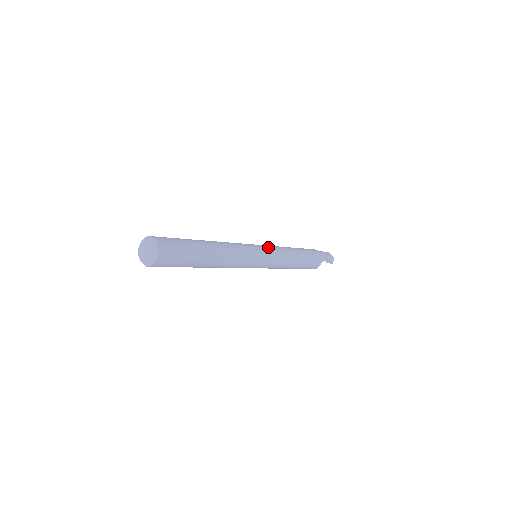
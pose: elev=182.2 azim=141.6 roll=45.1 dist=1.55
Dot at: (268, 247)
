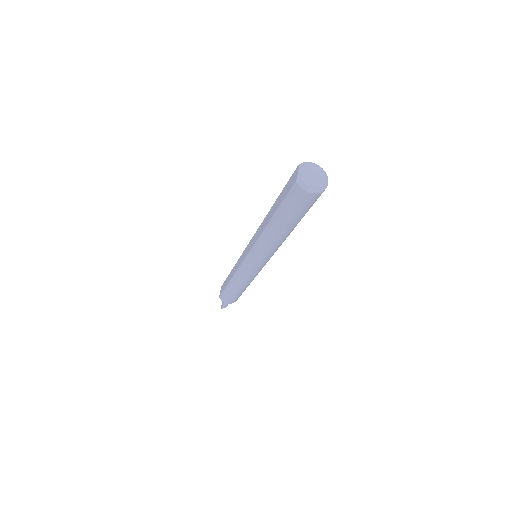
Dot at: occluded
